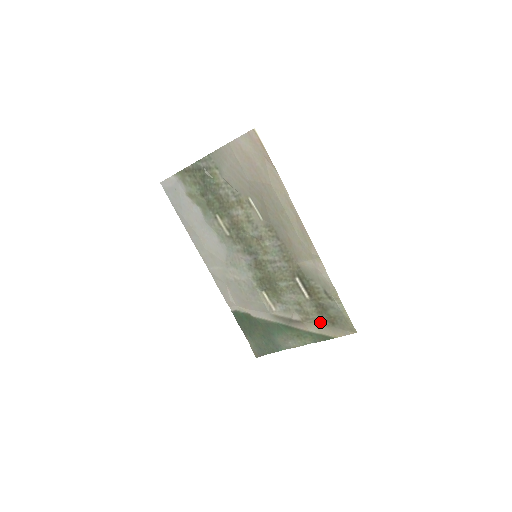
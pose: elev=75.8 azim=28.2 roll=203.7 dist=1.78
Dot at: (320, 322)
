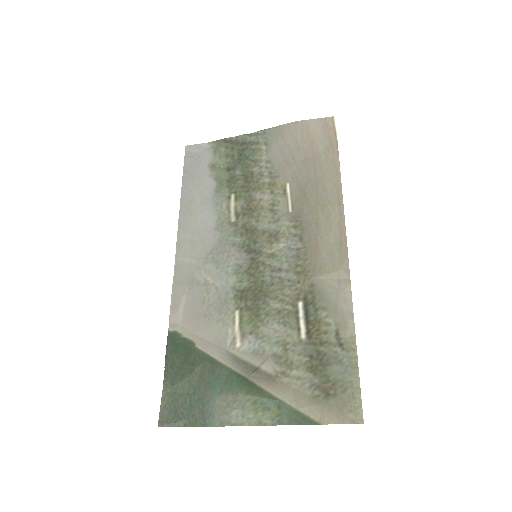
Dot at: (305, 387)
